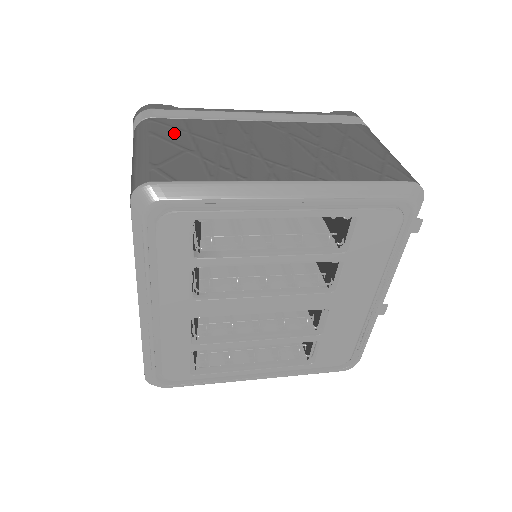
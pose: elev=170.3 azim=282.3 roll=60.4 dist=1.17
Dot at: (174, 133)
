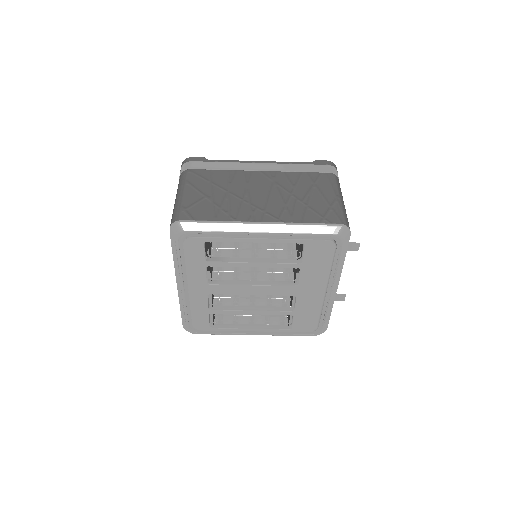
Dot at: (201, 182)
